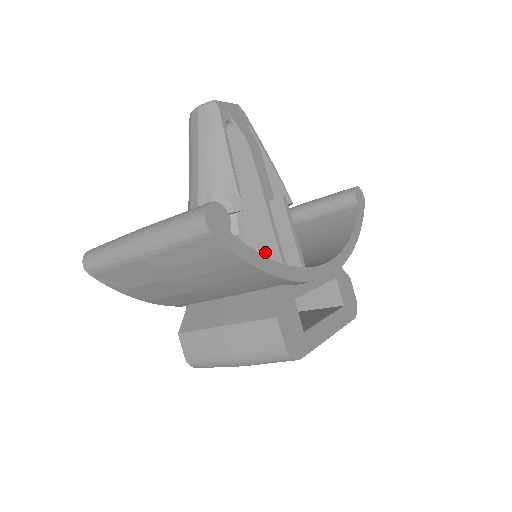
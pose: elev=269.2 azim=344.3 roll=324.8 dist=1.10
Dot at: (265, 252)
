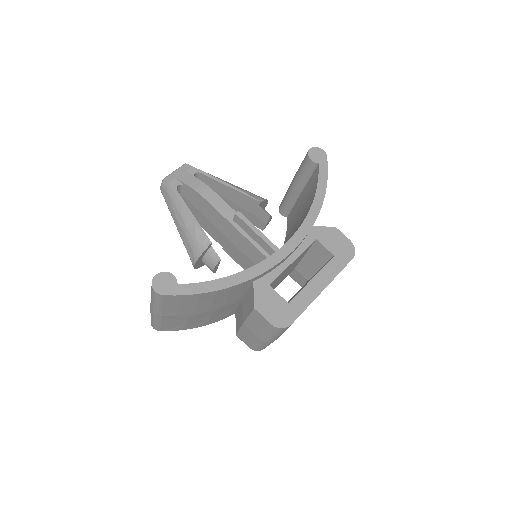
Dot at: (253, 254)
